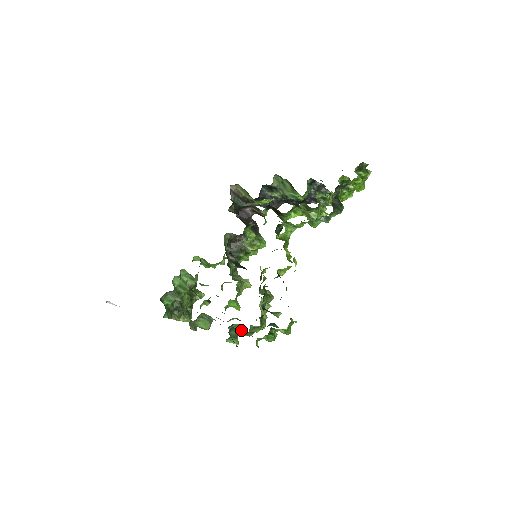
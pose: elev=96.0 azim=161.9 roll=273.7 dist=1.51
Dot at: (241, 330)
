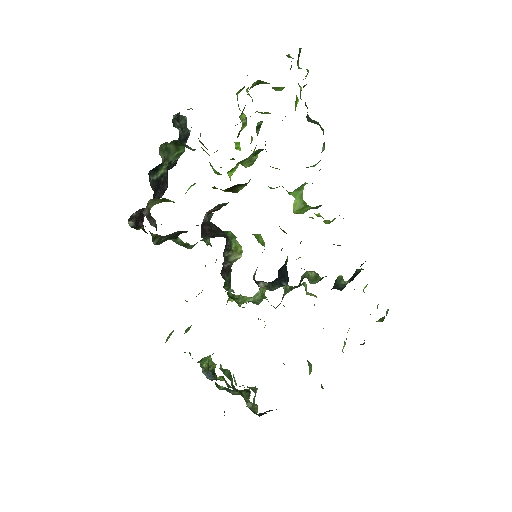
Dot at: occluded
